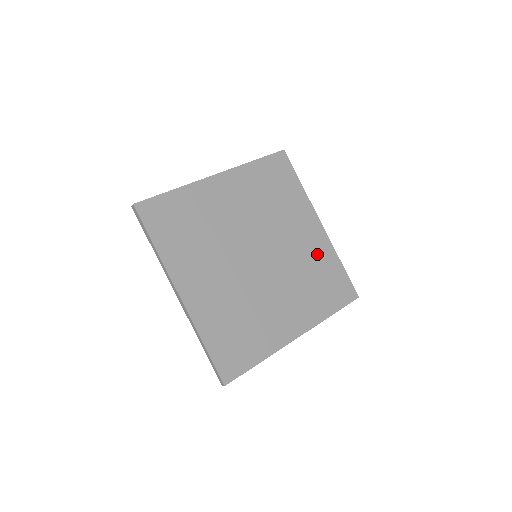
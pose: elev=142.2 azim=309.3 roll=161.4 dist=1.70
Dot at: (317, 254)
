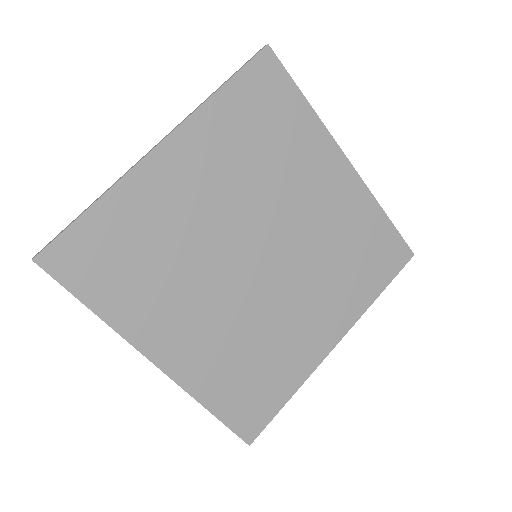
Dot at: (348, 216)
